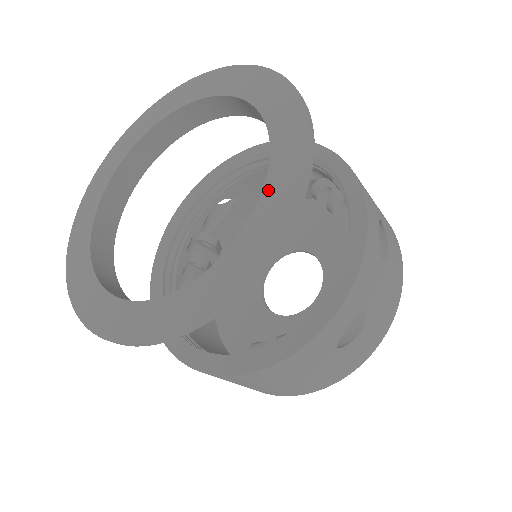
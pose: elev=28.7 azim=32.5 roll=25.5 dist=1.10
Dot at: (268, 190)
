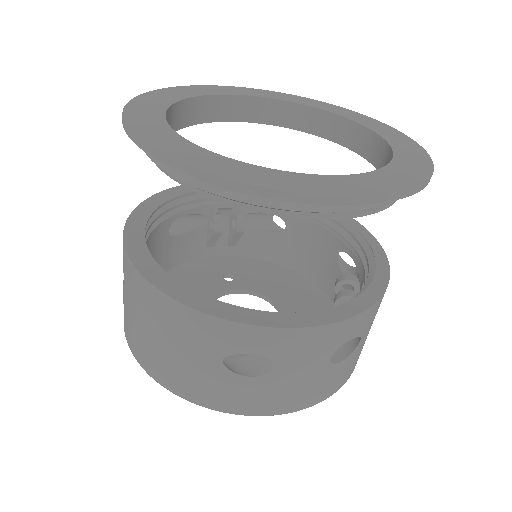
Dot at: (344, 178)
